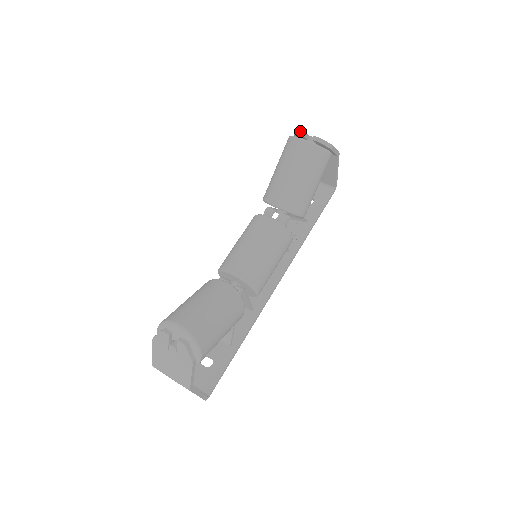
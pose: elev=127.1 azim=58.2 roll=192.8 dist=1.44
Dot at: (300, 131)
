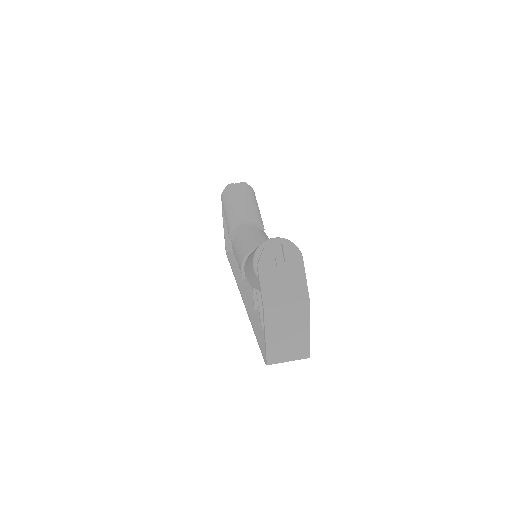
Dot at: (229, 184)
